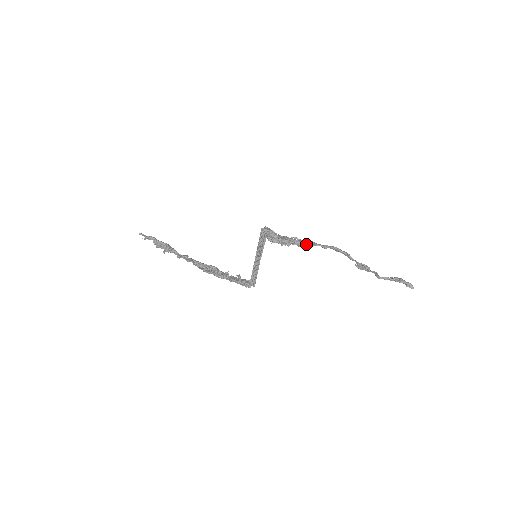
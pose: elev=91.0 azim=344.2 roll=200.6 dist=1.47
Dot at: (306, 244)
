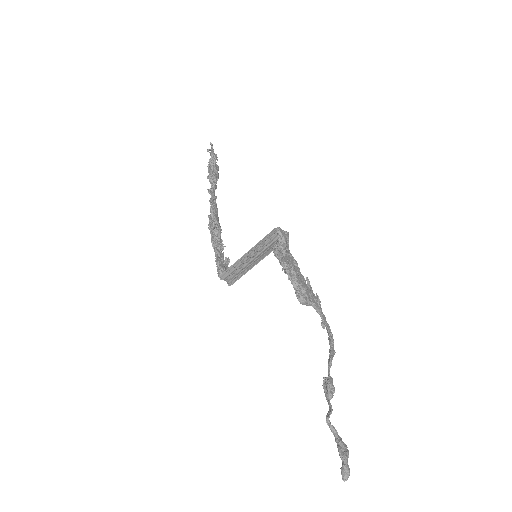
Dot at: (303, 294)
